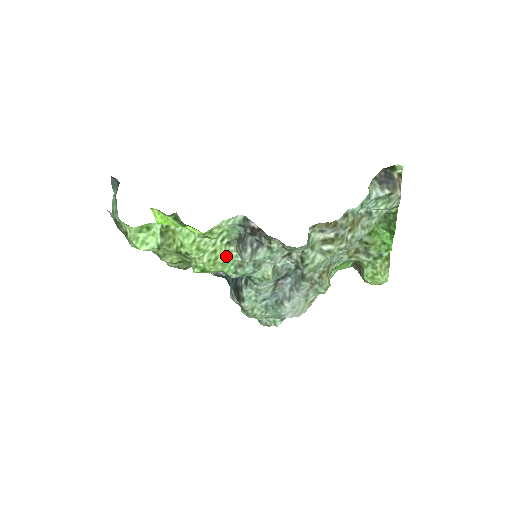
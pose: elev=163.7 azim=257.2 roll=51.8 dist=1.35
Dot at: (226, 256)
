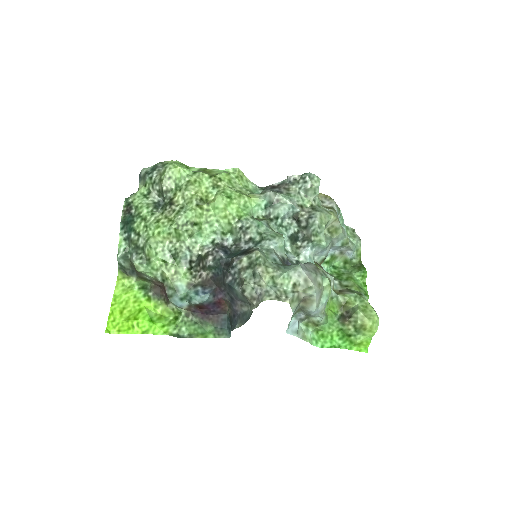
Dot at: (250, 197)
